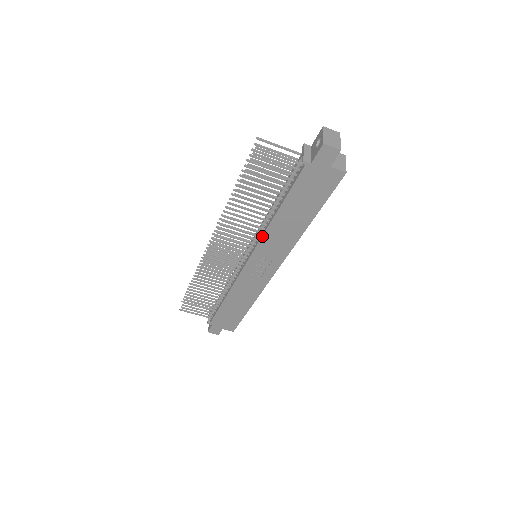
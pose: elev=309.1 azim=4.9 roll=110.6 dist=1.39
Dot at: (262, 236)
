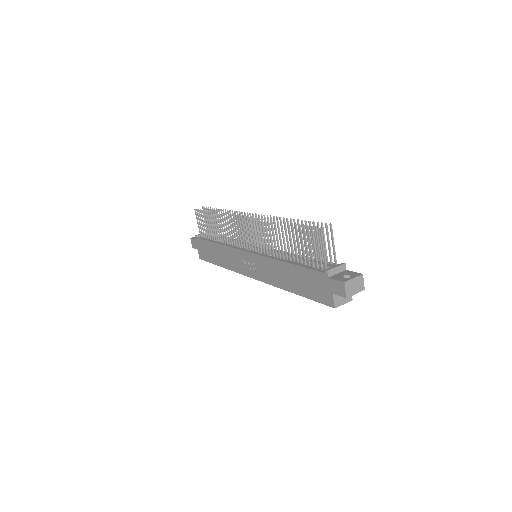
Dot at: (268, 257)
